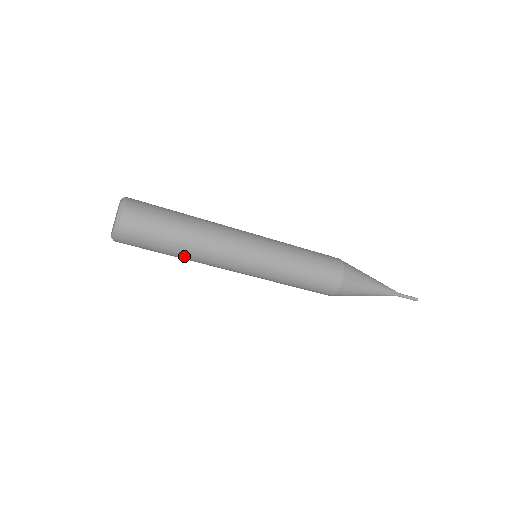
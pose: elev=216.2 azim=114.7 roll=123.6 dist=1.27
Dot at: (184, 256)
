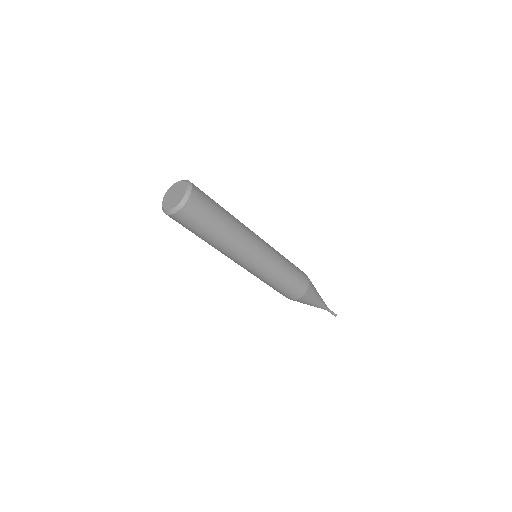
Dot at: (226, 234)
